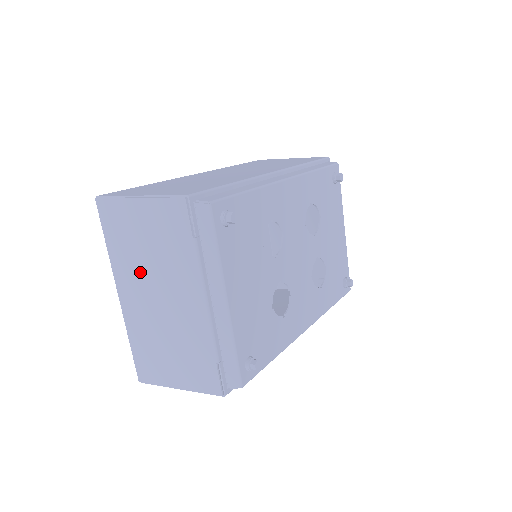
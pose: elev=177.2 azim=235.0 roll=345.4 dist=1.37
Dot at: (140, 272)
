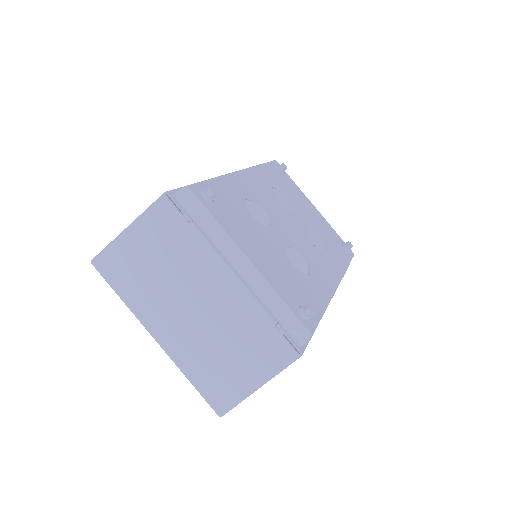
Dot at: (163, 297)
